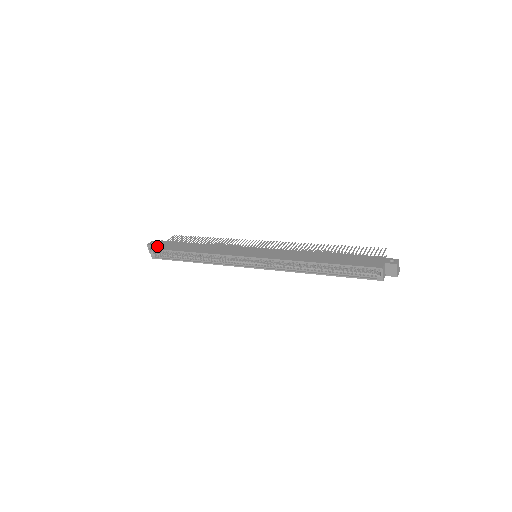
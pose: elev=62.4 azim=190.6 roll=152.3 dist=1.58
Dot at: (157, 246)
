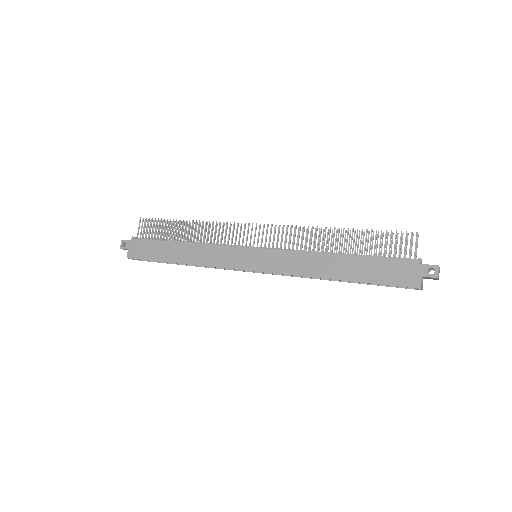
Dot at: (133, 252)
